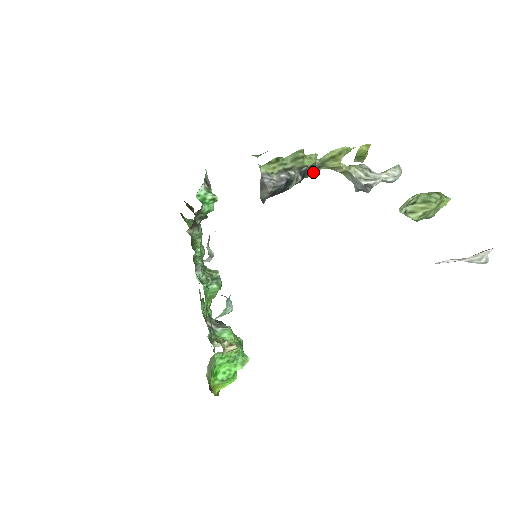
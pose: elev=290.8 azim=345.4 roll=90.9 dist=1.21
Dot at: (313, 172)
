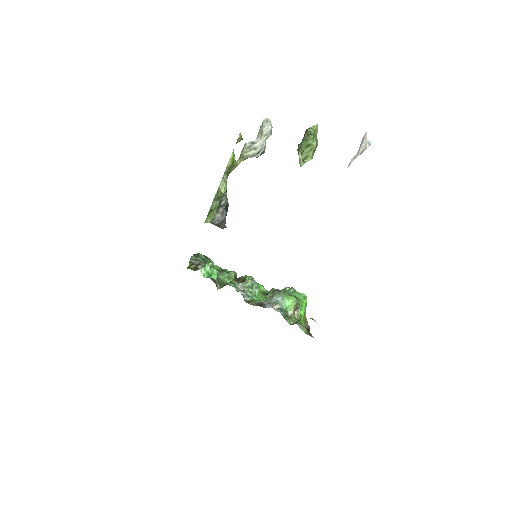
Dot at: occluded
